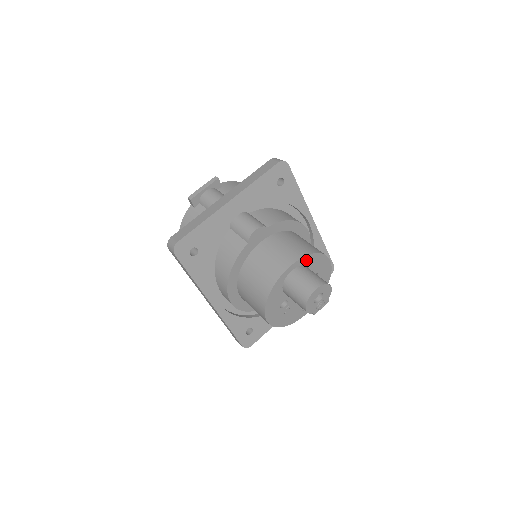
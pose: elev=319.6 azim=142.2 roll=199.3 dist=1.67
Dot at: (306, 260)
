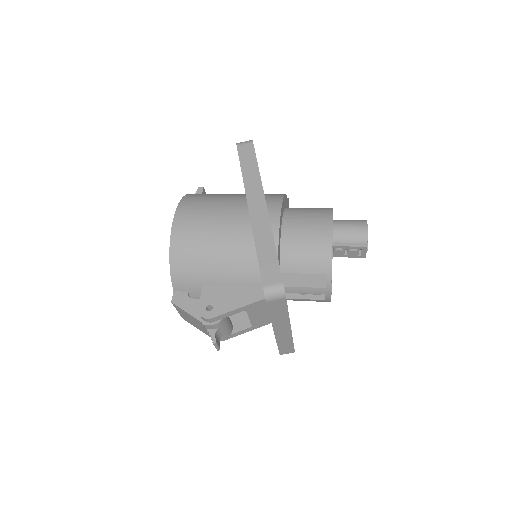
Dot at: occluded
